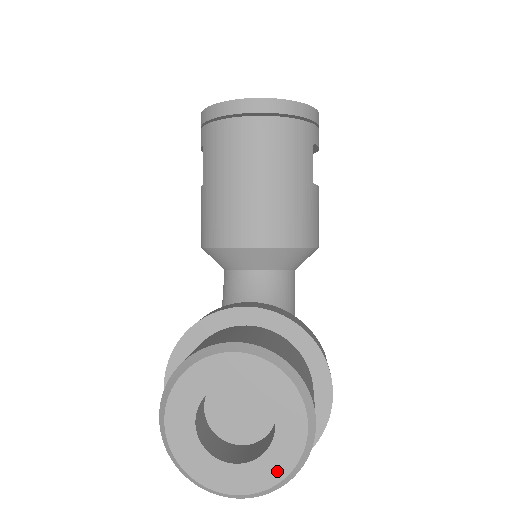
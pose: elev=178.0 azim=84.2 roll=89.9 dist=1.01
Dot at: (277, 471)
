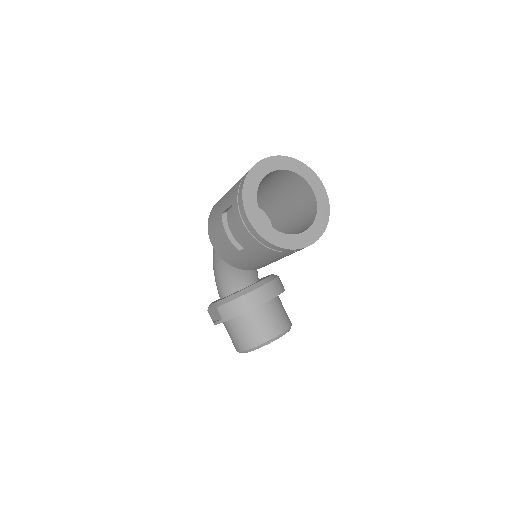
Dot at: occluded
